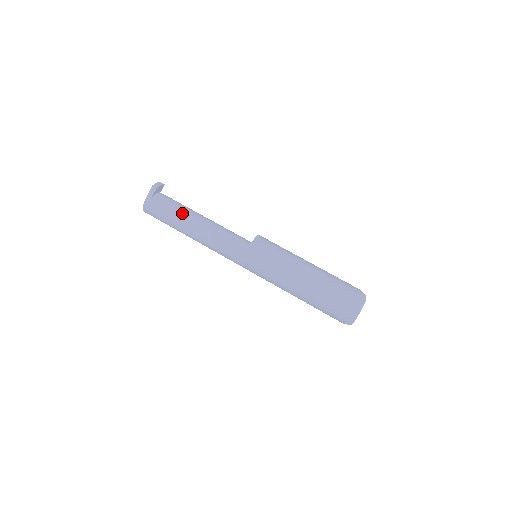
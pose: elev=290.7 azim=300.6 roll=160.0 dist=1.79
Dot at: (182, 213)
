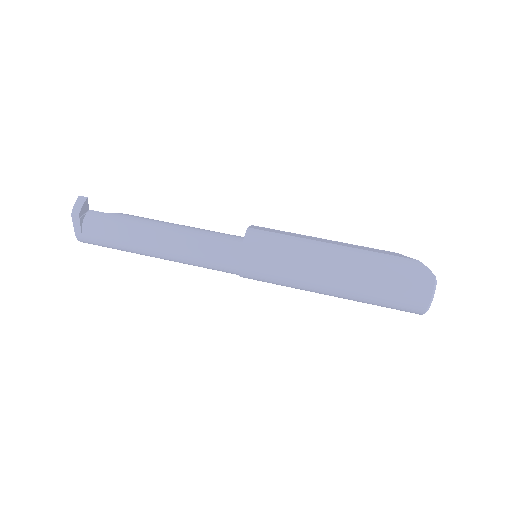
Dot at: (130, 237)
